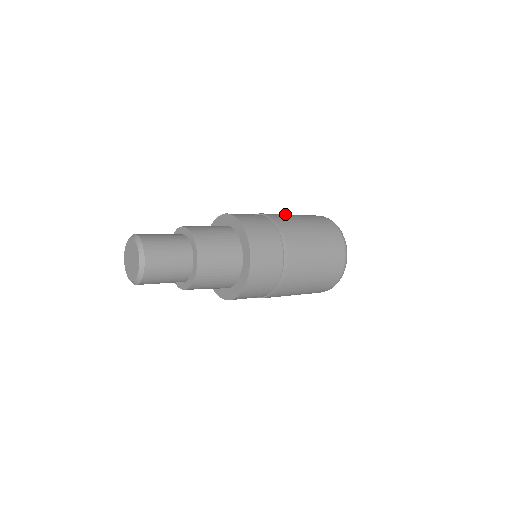
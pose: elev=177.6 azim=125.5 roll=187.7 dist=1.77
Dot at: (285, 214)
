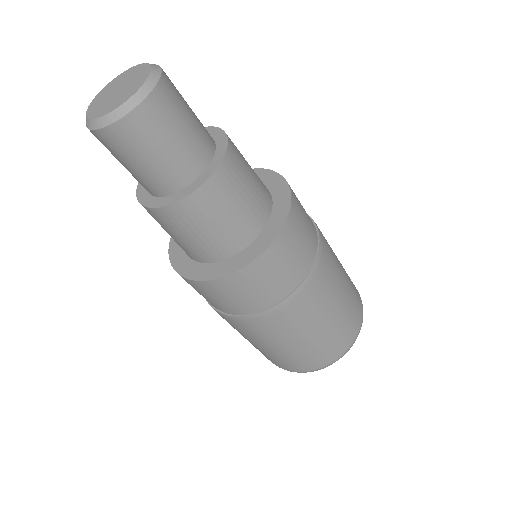
Dot at: occluded
